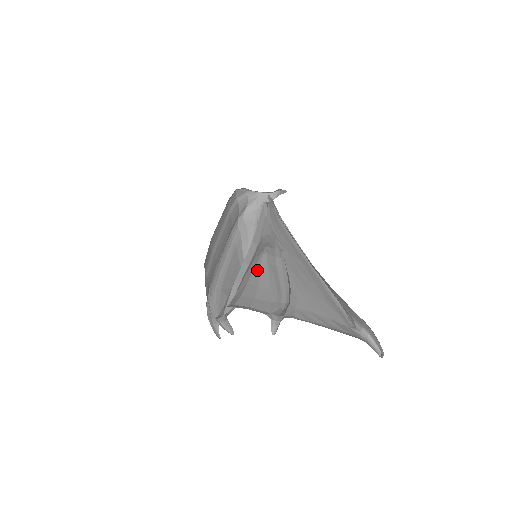
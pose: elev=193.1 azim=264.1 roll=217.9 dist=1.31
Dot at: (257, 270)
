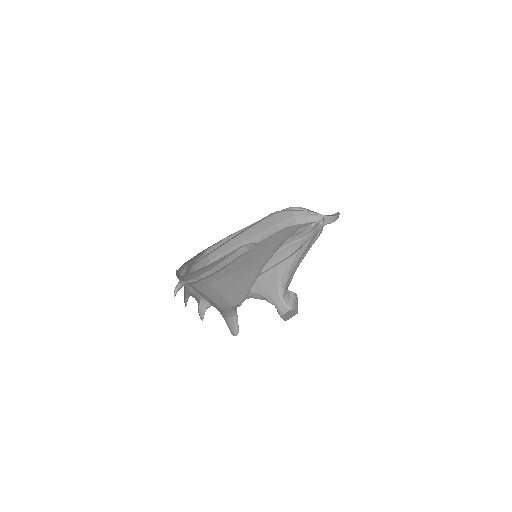
Dot at: (223, 257)
